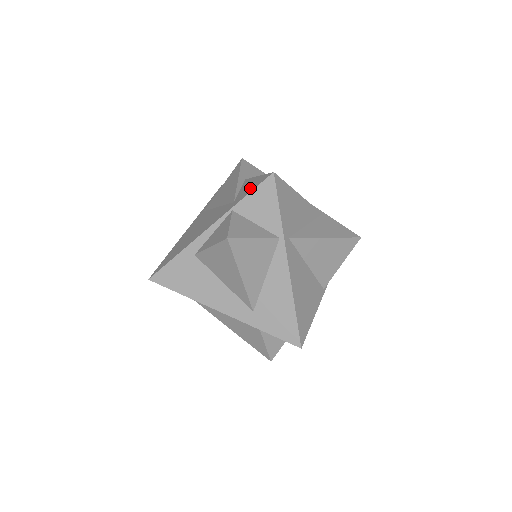
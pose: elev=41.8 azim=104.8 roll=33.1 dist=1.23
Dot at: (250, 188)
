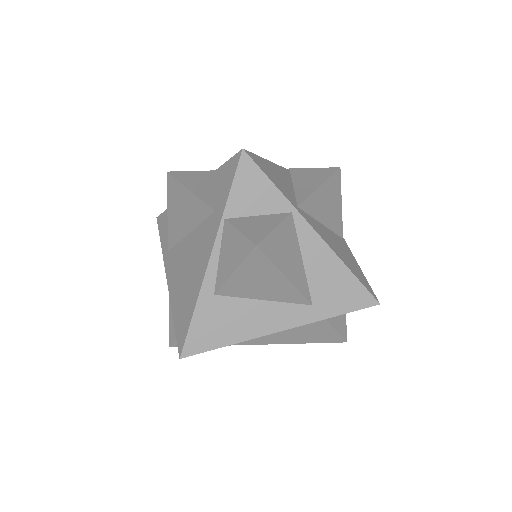
Dot at: (224, 184)
